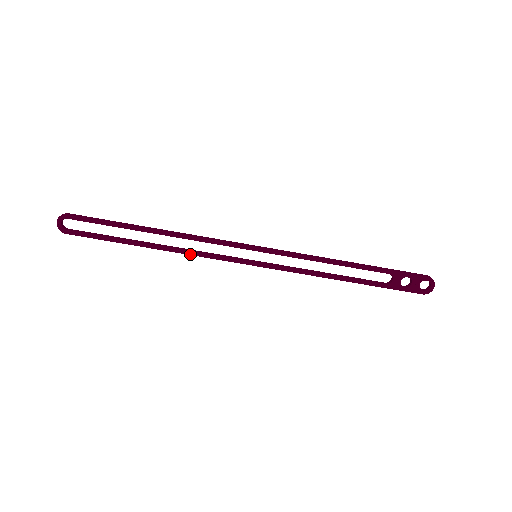
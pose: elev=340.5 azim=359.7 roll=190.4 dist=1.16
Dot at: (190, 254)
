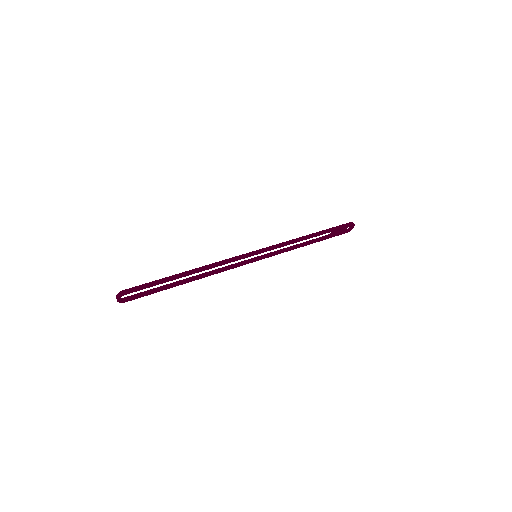
Dot at: occluded
